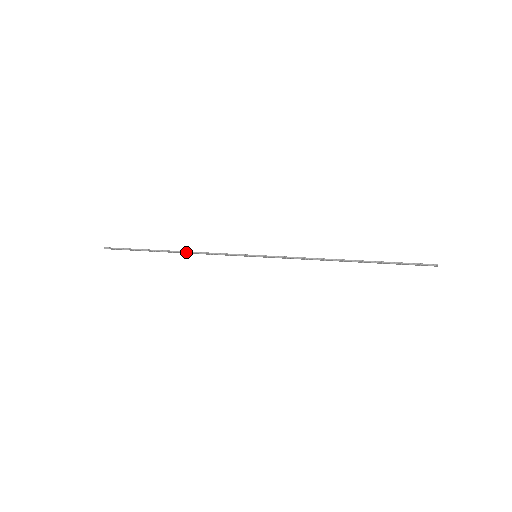
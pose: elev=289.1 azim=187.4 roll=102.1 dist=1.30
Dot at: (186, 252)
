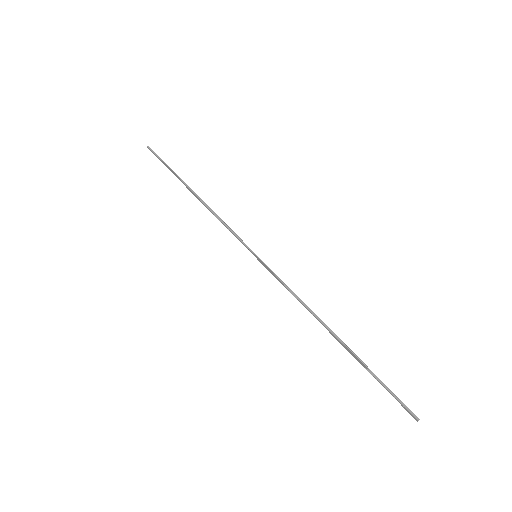
Dot at: (203, 202)
